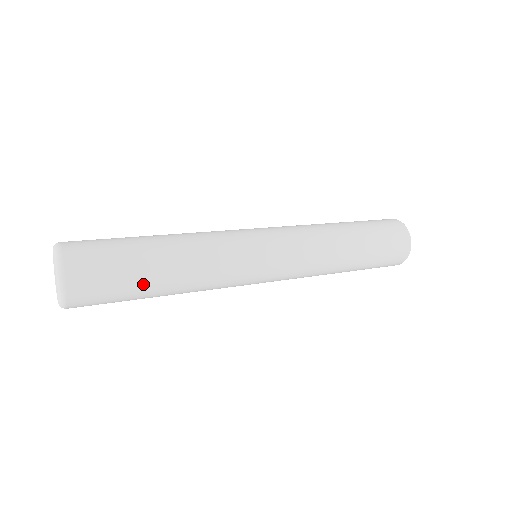
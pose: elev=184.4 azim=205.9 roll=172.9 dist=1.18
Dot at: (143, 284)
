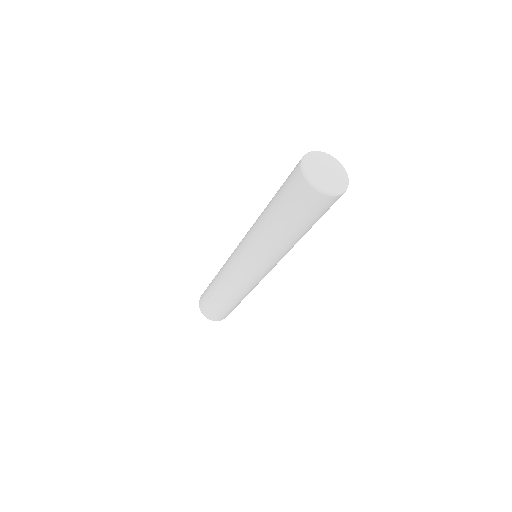
Dot at: (226, 307)
